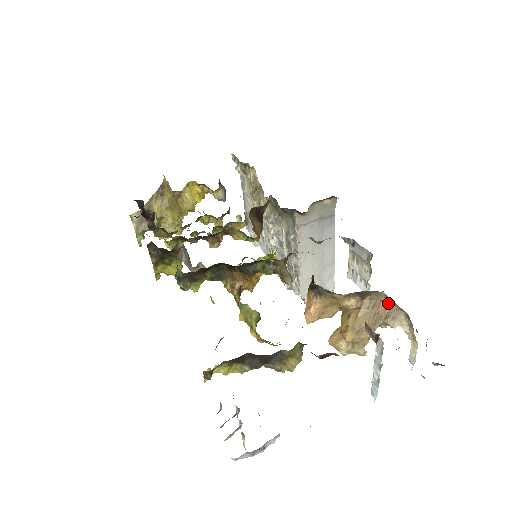
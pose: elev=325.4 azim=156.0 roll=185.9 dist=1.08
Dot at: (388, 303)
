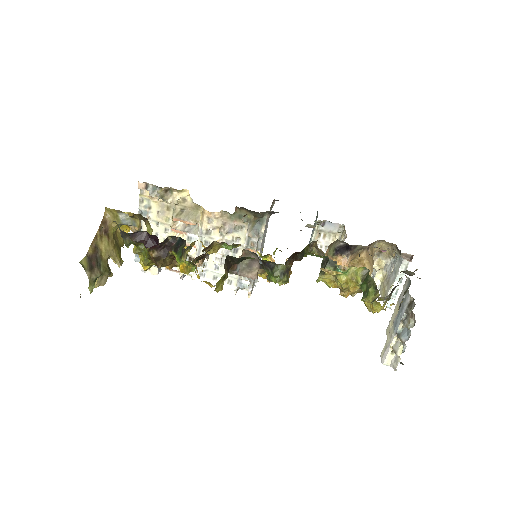
Dot at: (378, 247)
